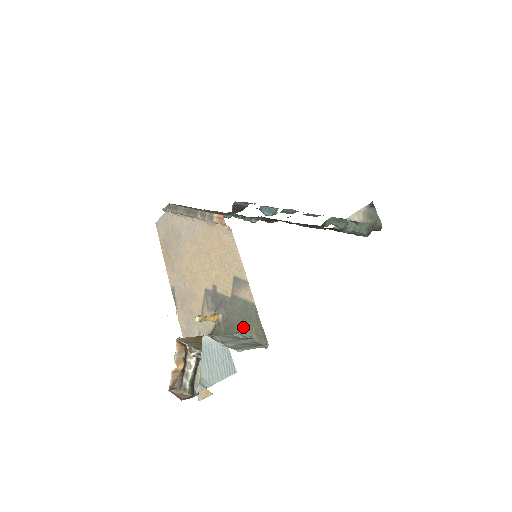
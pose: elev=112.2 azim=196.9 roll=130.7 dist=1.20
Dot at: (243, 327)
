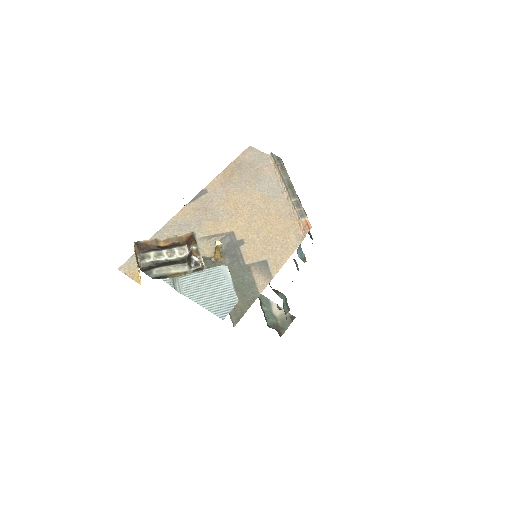
Dot at: occluded
